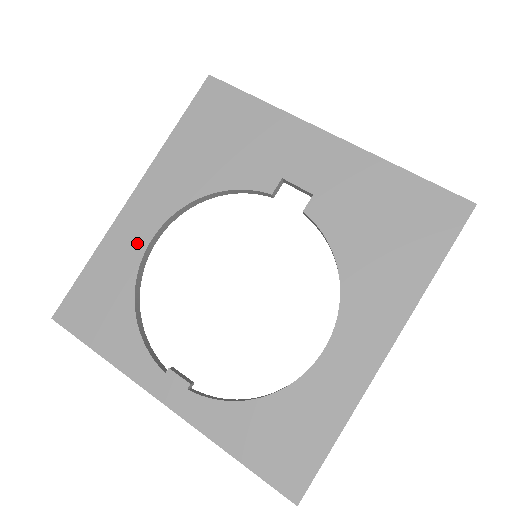
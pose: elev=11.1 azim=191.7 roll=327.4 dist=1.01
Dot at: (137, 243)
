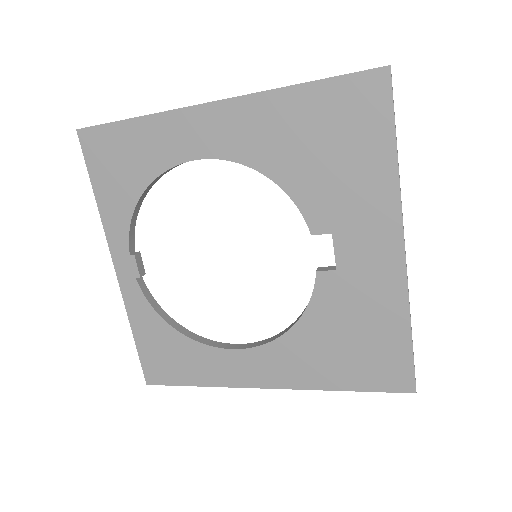
Dot at: (183, 149)
